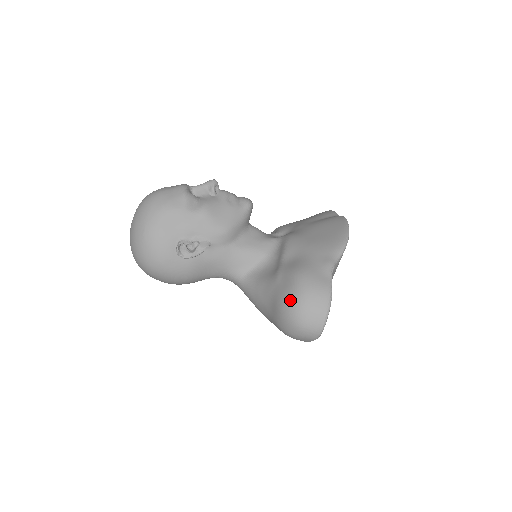
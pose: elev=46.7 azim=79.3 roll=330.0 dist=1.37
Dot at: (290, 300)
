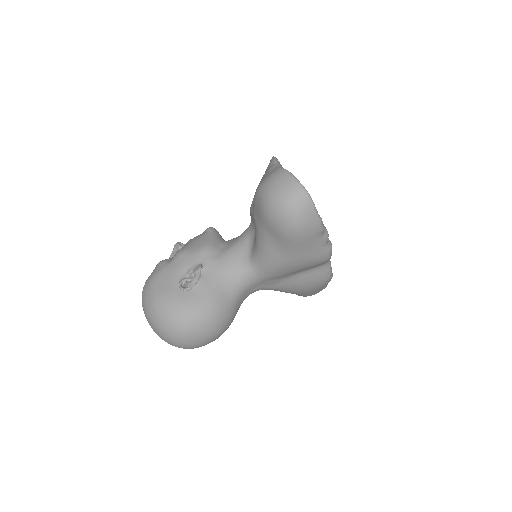
Dot at: (264, 203)
